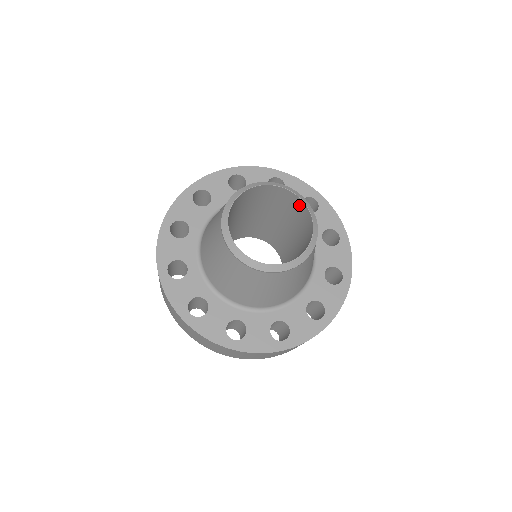
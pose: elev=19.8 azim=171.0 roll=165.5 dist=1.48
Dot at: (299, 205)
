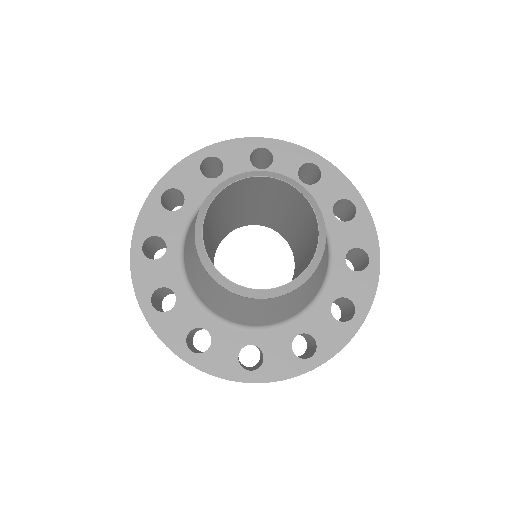
Dot at: (267, 182)
